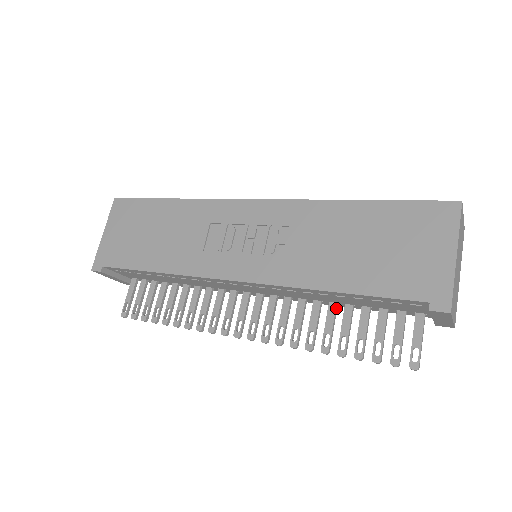
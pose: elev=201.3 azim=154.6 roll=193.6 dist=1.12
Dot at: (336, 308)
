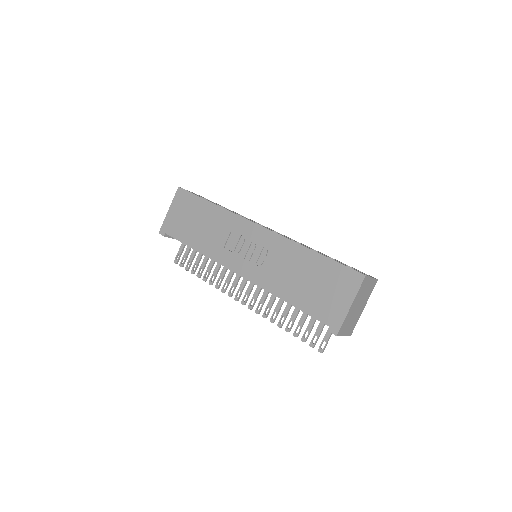
Dot at: occluded
